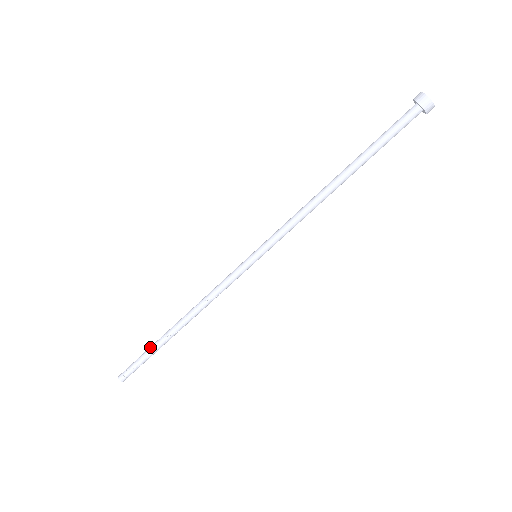
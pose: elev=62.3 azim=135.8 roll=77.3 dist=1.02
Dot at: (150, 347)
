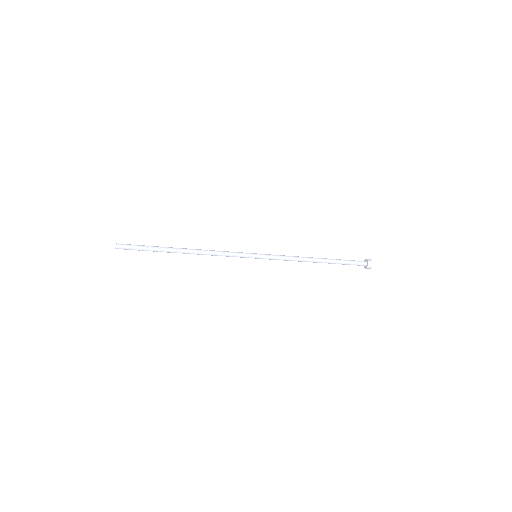
Dot at: (155, 246)
